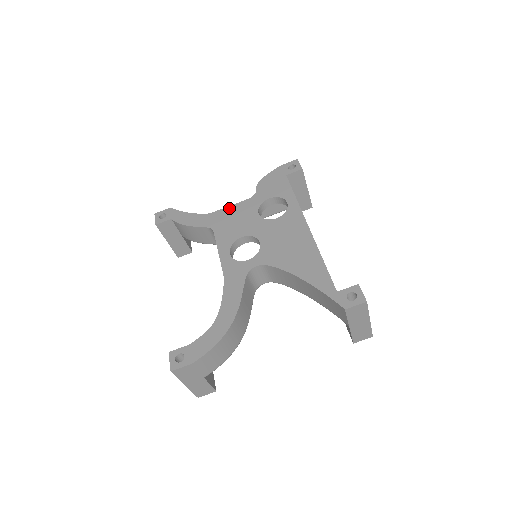
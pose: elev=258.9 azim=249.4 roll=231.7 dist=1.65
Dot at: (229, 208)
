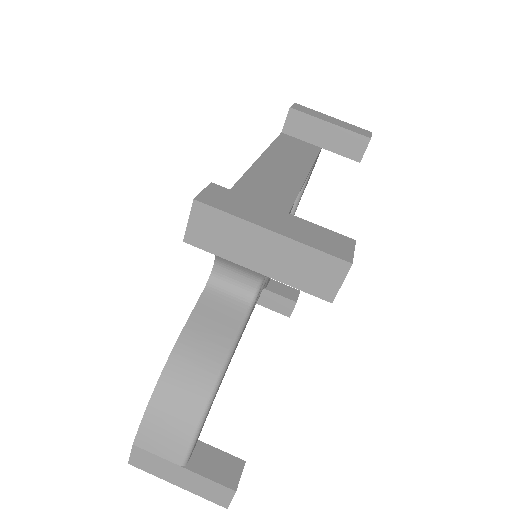
Dot at: occluded
